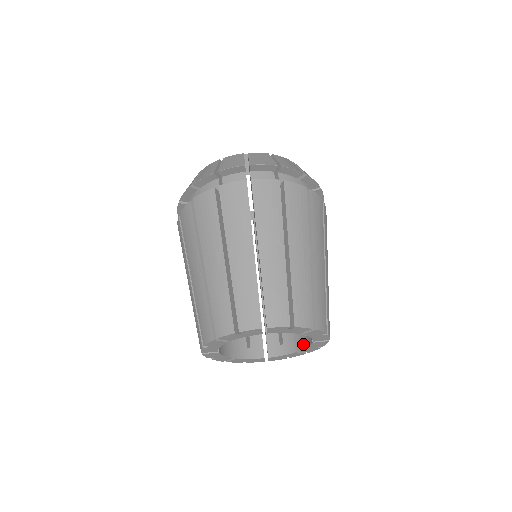
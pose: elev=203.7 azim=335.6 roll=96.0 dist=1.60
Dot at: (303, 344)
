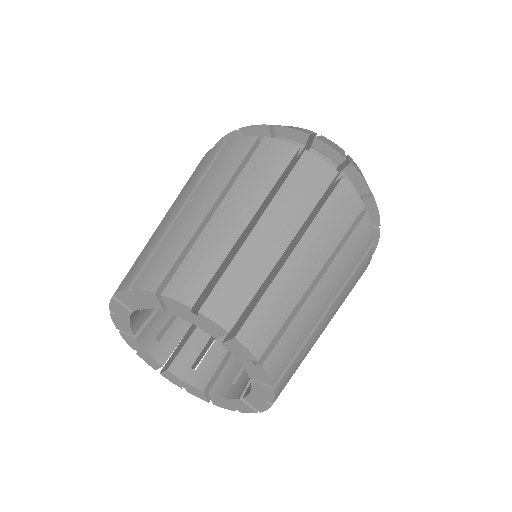
Dot at: (250, 388)
